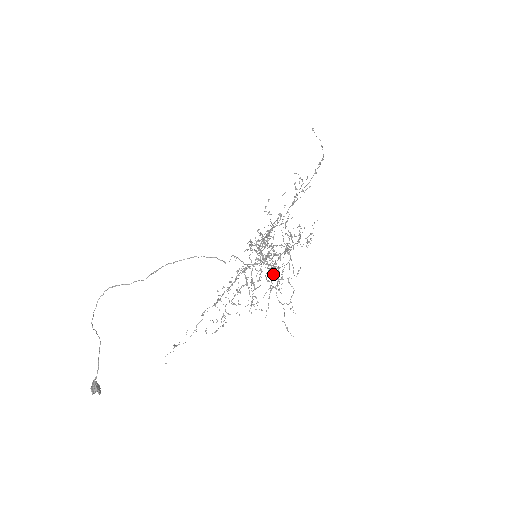
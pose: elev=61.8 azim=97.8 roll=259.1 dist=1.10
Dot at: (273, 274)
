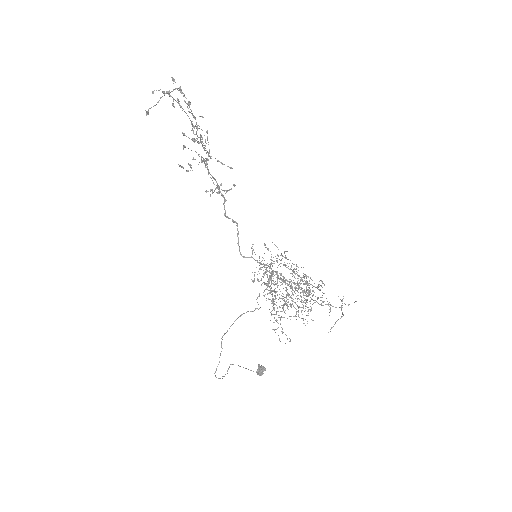
Dot at: (292, 271)
